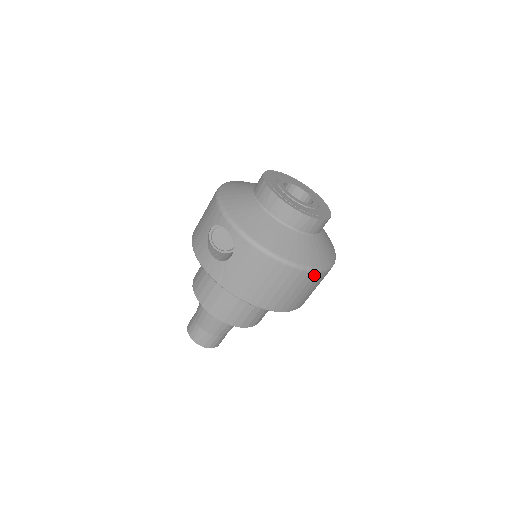
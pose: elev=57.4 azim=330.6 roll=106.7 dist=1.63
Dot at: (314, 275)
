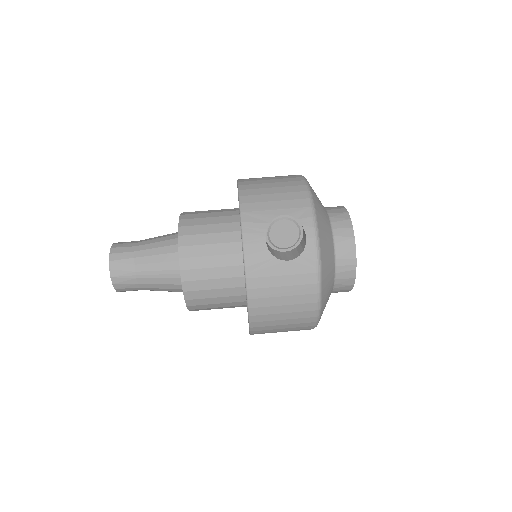
Dot at: (309, 328)
